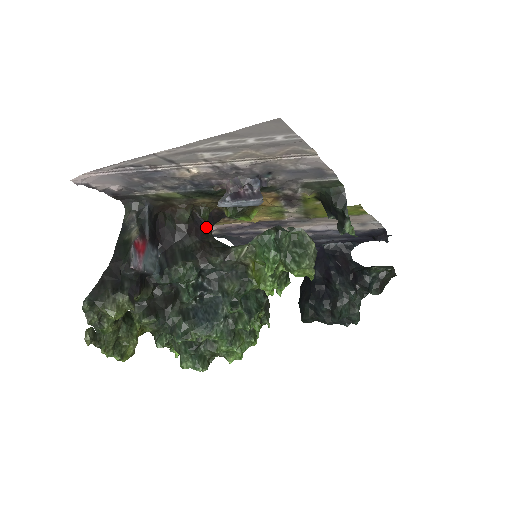
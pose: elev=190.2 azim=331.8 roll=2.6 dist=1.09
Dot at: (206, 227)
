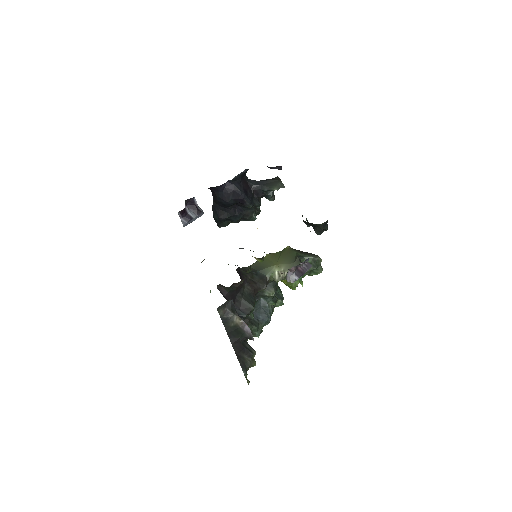
Dot at: (239, 269)
